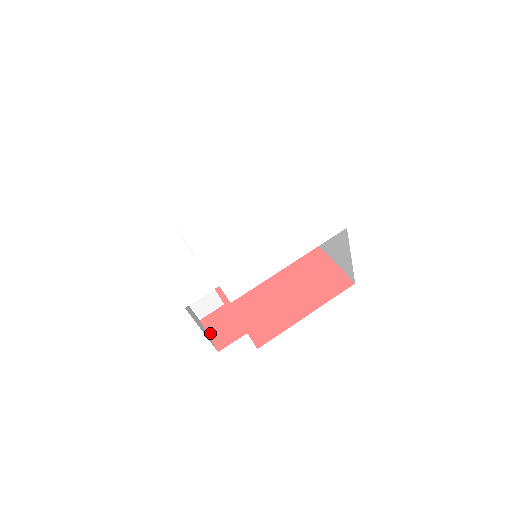
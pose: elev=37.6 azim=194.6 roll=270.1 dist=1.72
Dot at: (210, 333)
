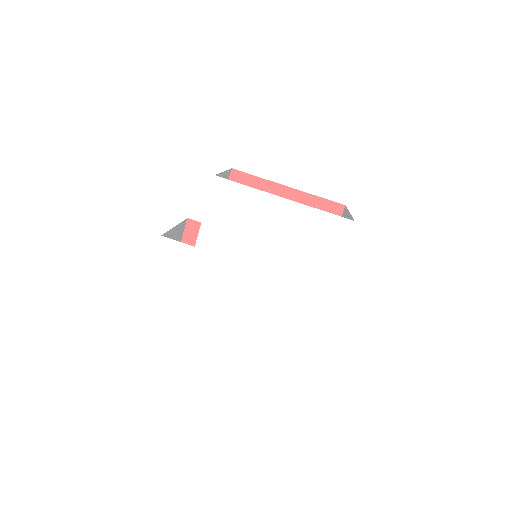
Dot at: (185, 237)
